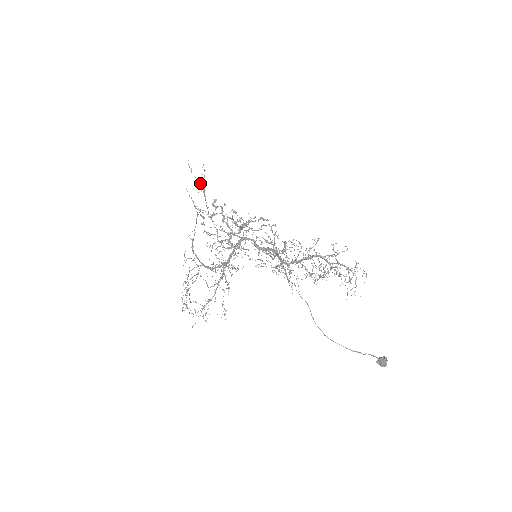
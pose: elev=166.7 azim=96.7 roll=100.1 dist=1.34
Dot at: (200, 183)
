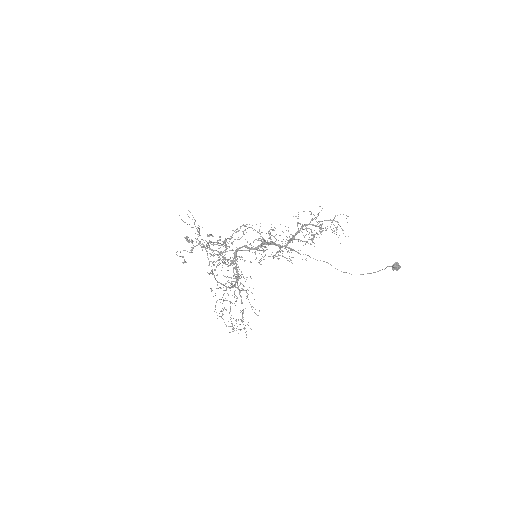
Dot at: occluded
